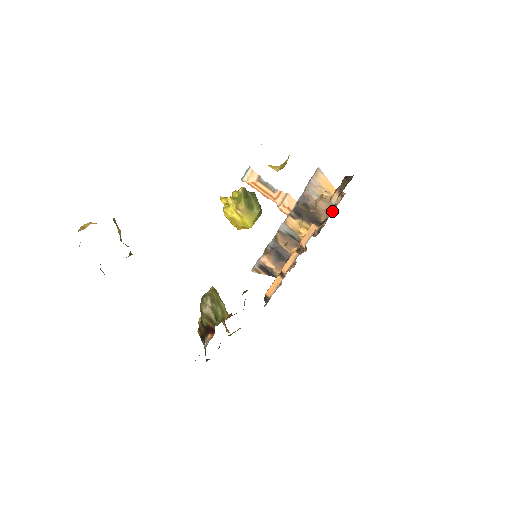
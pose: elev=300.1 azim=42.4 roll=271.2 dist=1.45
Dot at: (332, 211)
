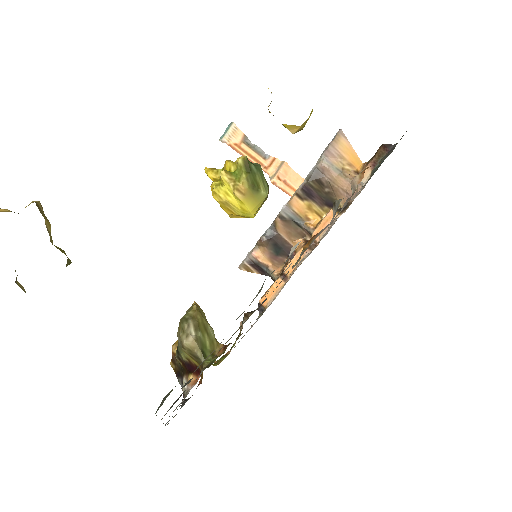
Dot at: occluded
